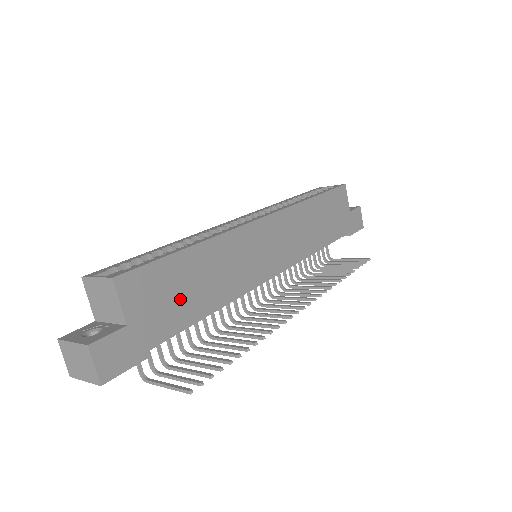
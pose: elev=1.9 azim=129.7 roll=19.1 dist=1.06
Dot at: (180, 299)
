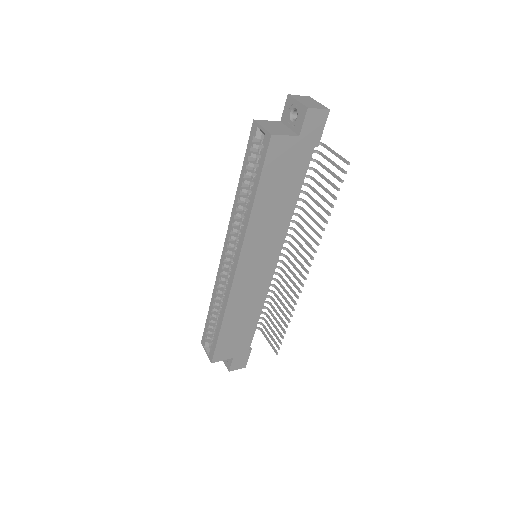
Dot at: (241, 334)
